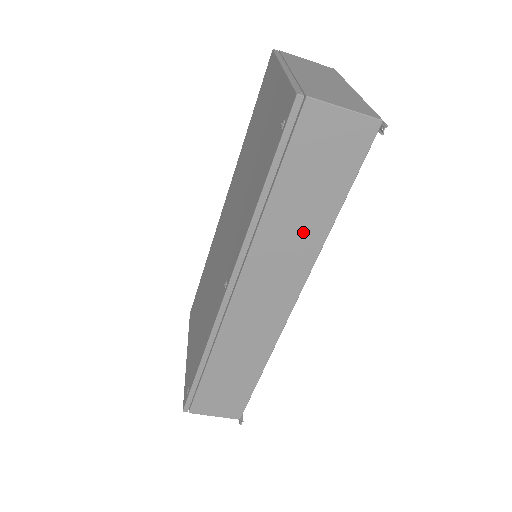
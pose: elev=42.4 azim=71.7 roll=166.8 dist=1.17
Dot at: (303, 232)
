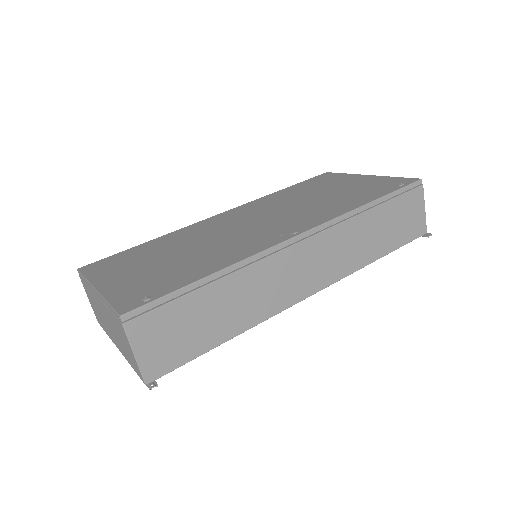
Dot at: (363, 248)
